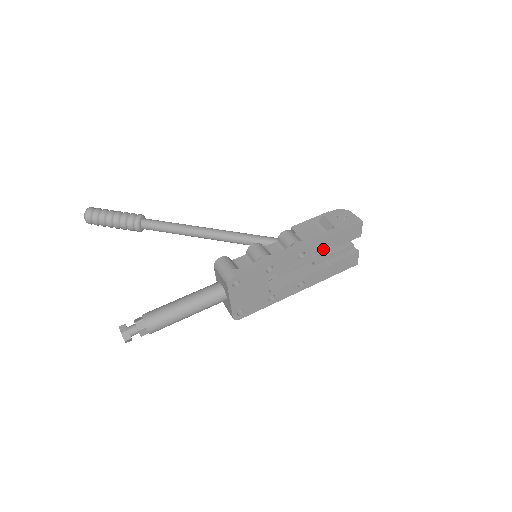
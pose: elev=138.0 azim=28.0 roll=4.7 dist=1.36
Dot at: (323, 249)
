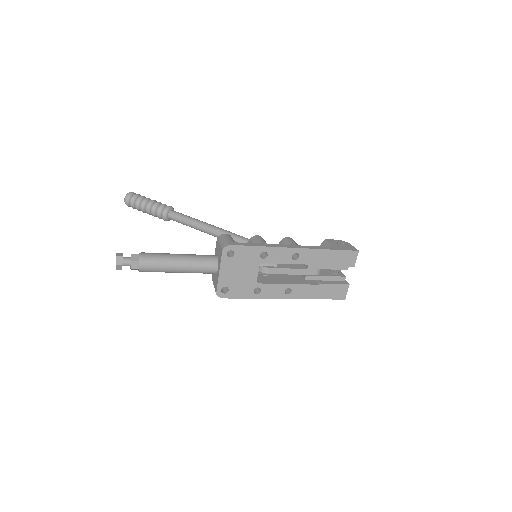
Dot at: (317, 261)
